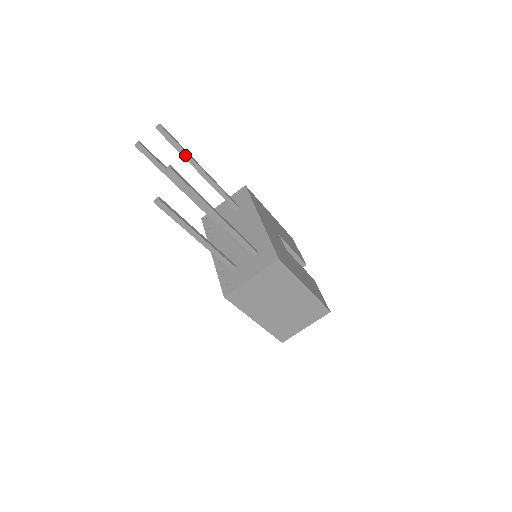
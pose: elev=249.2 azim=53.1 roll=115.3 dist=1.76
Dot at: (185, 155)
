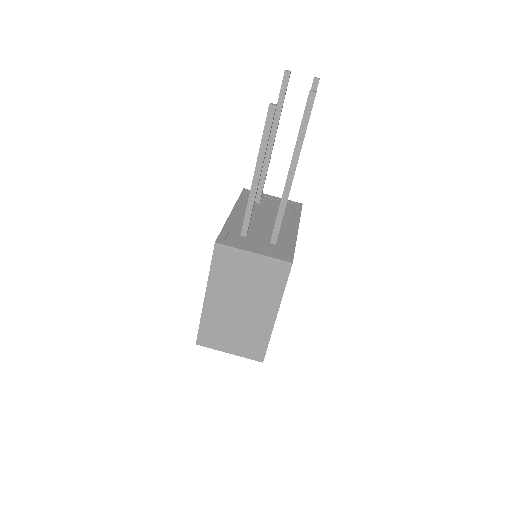
Dot at: occluded
